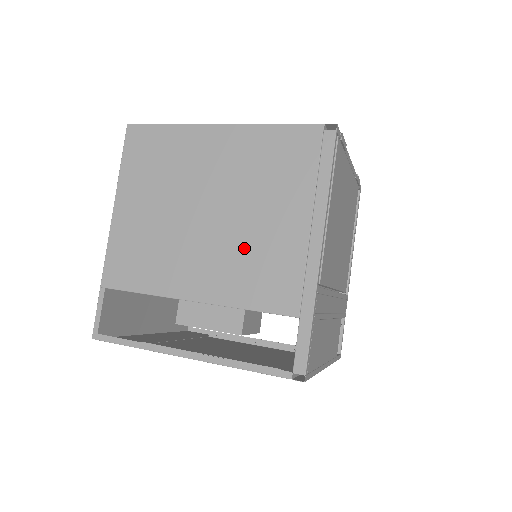
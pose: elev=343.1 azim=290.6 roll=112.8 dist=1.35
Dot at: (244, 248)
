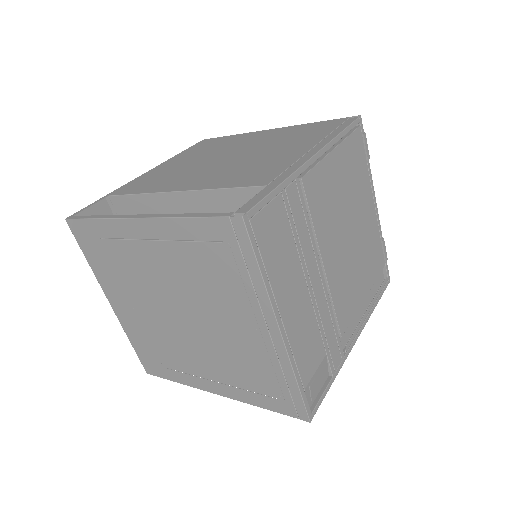
Dot at: (245, 164)
